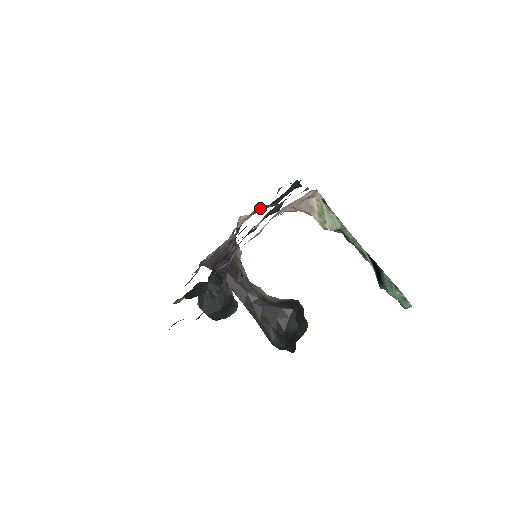
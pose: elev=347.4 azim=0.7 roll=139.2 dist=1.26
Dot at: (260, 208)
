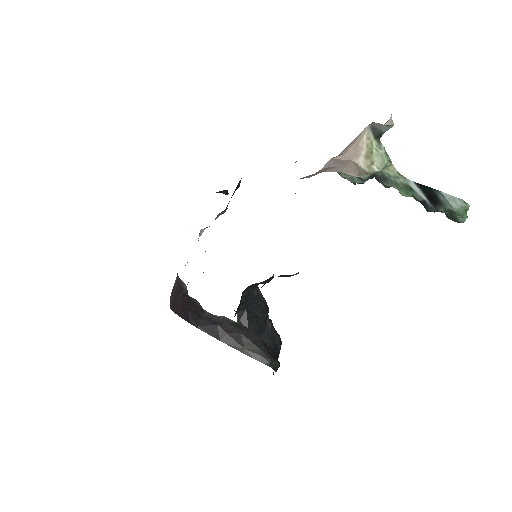
Dot at: (219, 215)
